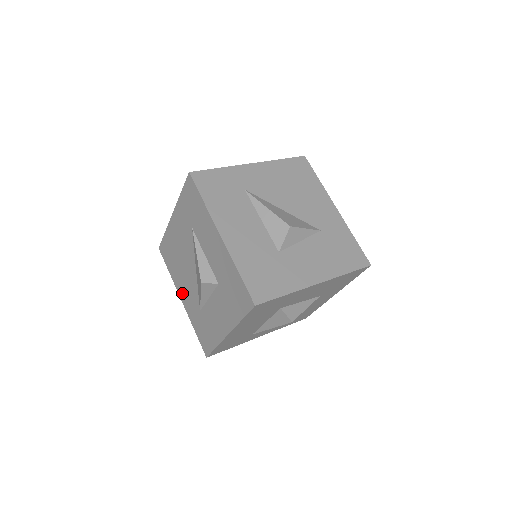
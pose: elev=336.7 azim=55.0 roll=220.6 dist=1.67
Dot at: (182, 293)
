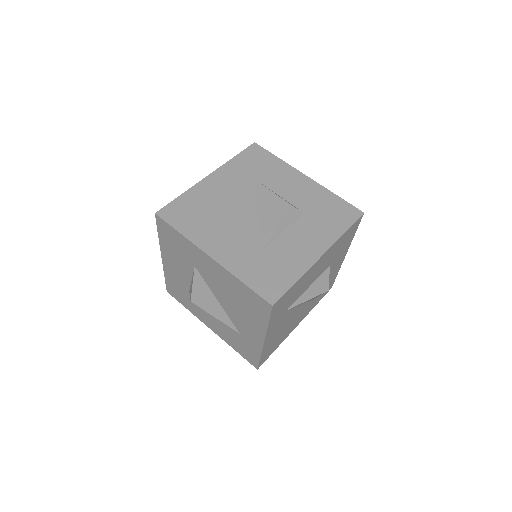
Dot at: (215, 246)
